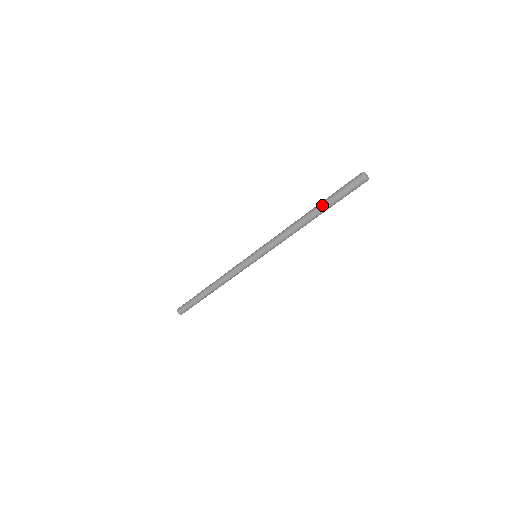
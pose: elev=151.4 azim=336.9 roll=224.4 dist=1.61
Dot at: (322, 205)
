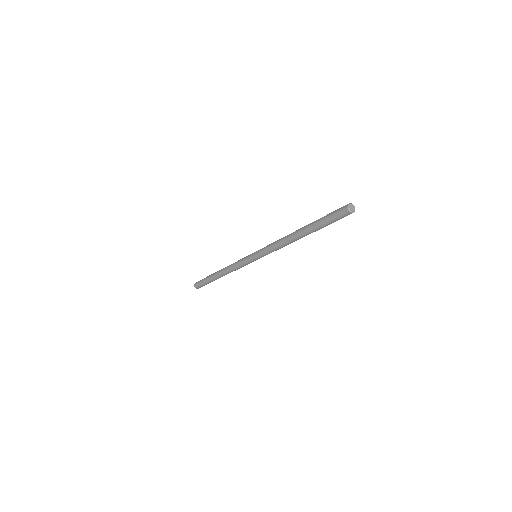
Dot at: (312, 229)
